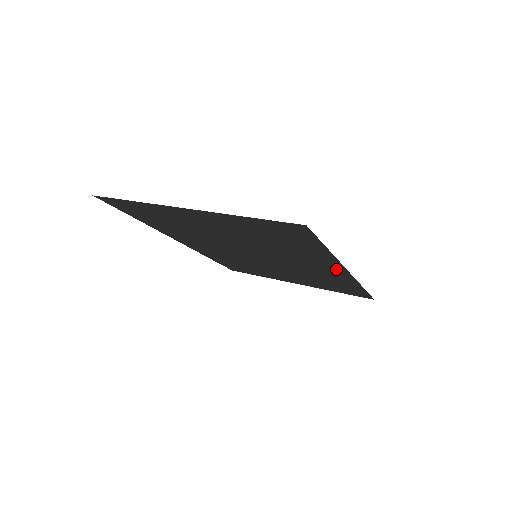
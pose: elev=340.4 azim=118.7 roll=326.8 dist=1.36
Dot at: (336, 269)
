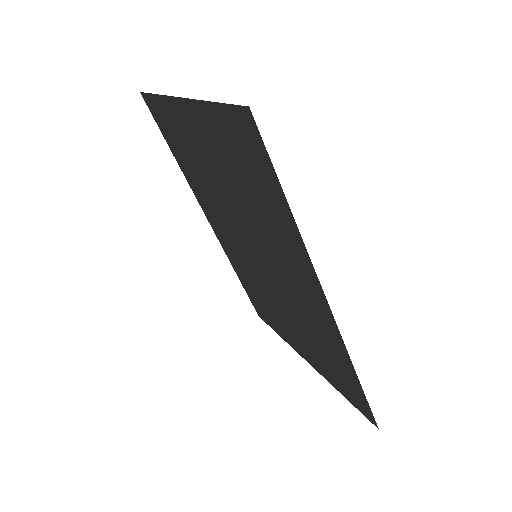
Dot at: (317, 294)
